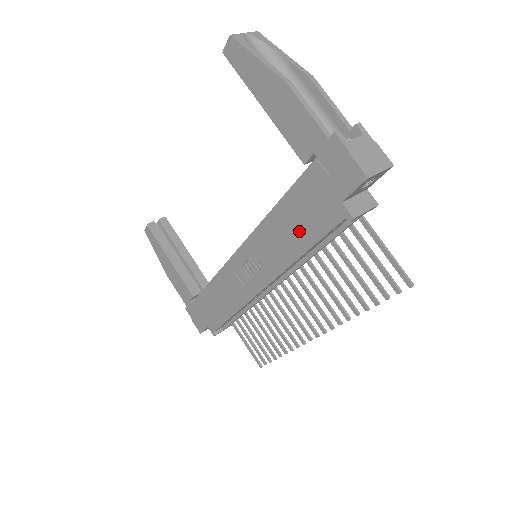
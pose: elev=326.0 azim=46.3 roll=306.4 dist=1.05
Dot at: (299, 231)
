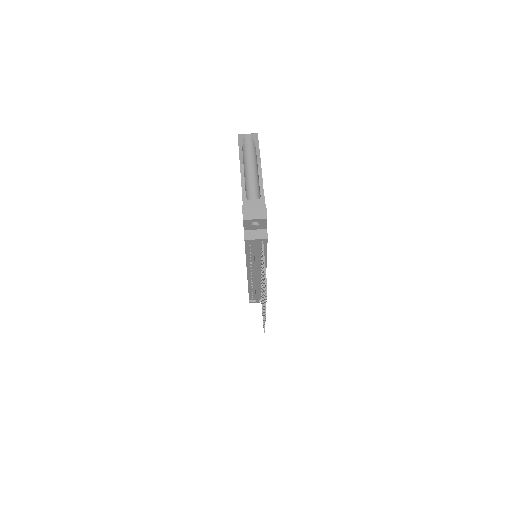
Dot at: occluded
